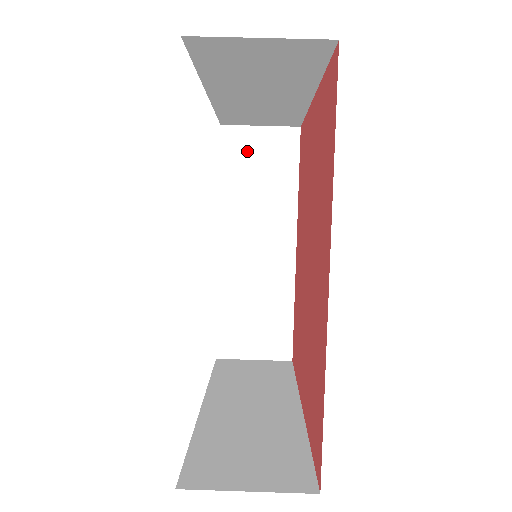
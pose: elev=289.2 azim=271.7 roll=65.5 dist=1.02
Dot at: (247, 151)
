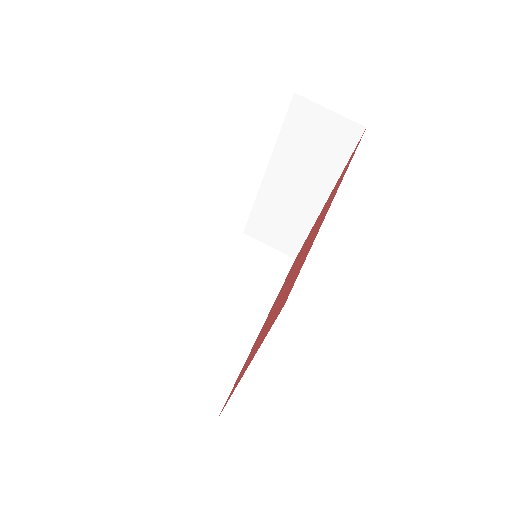
Dot at: (254, 254)
